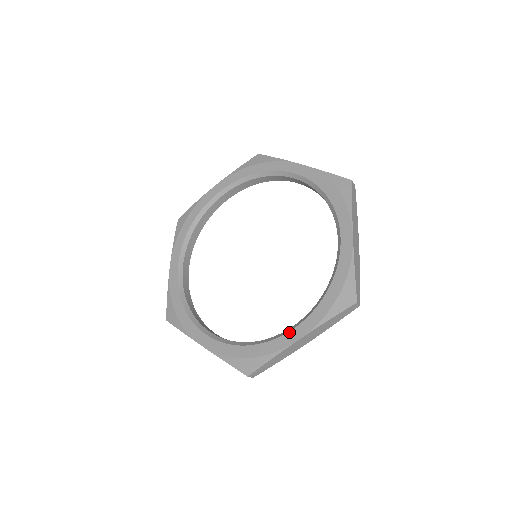
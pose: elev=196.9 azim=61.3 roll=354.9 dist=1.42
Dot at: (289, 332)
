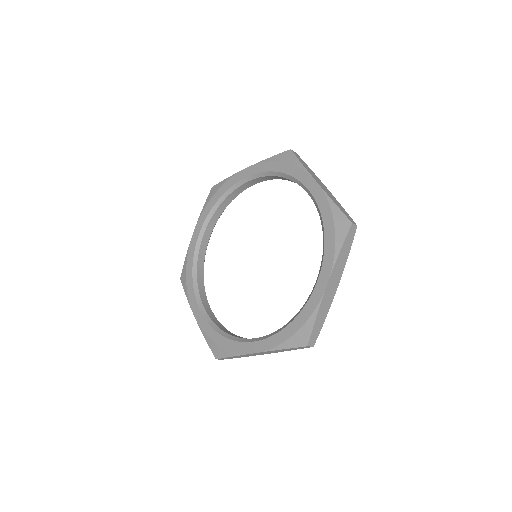
Dot at: (316, 285)
